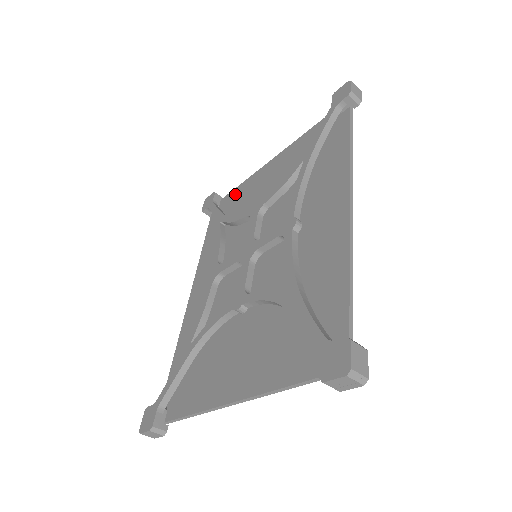
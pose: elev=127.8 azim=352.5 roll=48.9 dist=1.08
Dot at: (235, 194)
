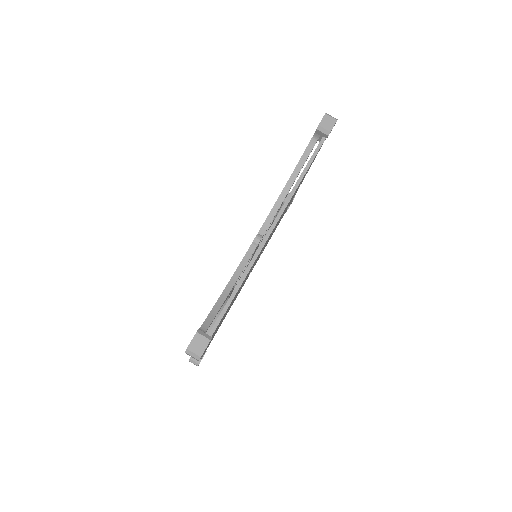
Dot at: occluded
